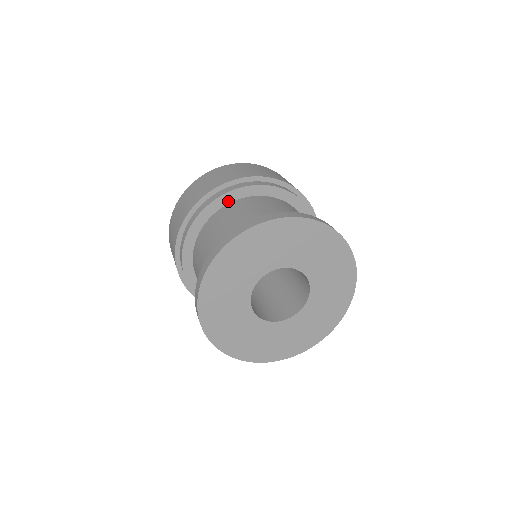
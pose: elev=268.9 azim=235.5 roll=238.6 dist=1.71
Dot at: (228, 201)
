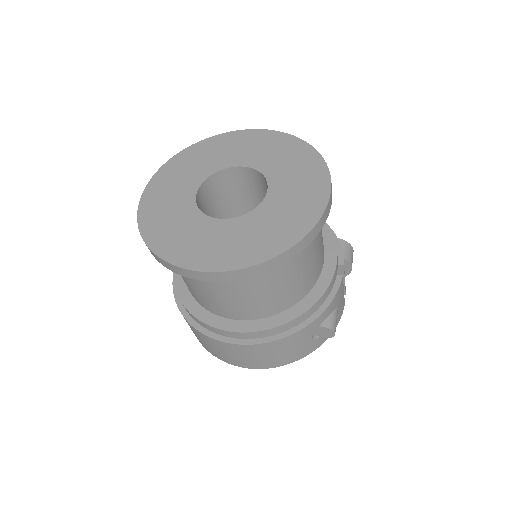
Dot at: occluded
